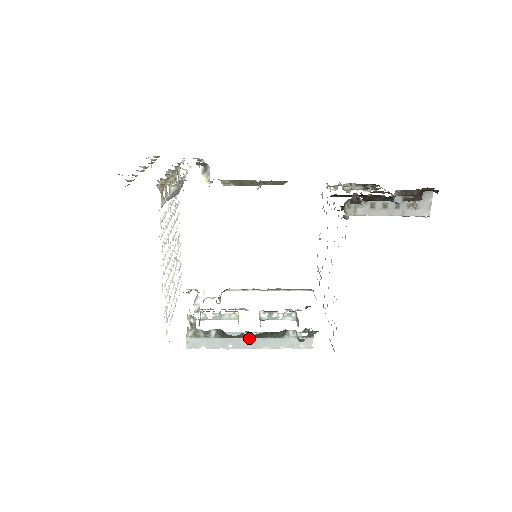
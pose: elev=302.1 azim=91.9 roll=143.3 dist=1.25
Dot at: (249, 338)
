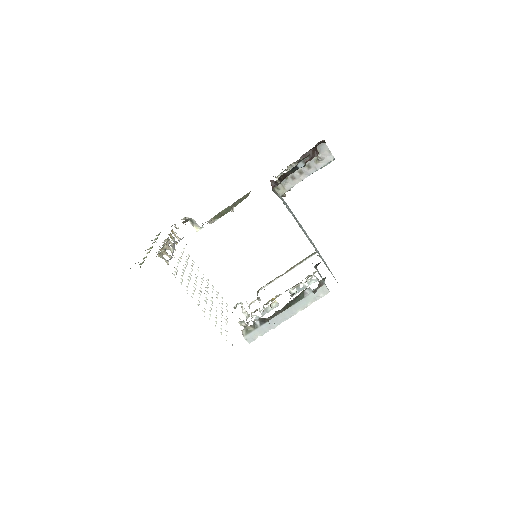
Dot at: (283, 312)
